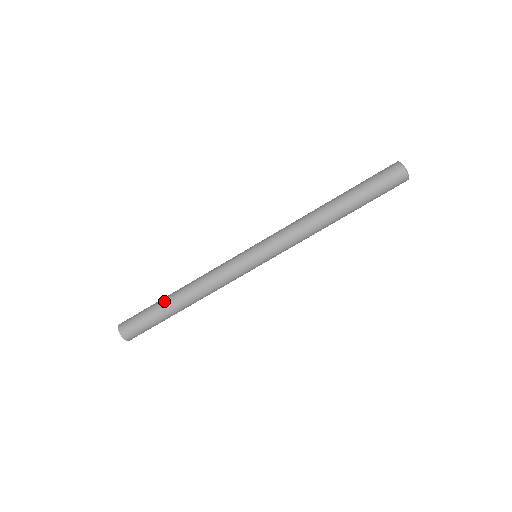
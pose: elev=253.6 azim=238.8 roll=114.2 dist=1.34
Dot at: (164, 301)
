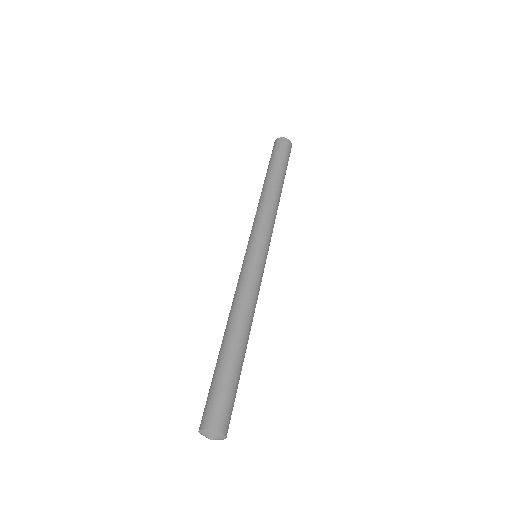
Dot at: (229, 353)
